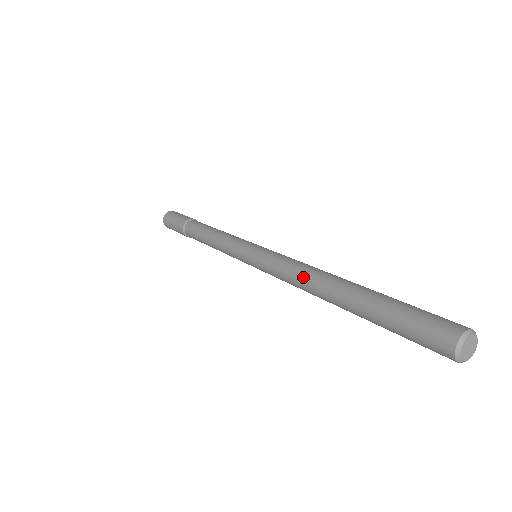
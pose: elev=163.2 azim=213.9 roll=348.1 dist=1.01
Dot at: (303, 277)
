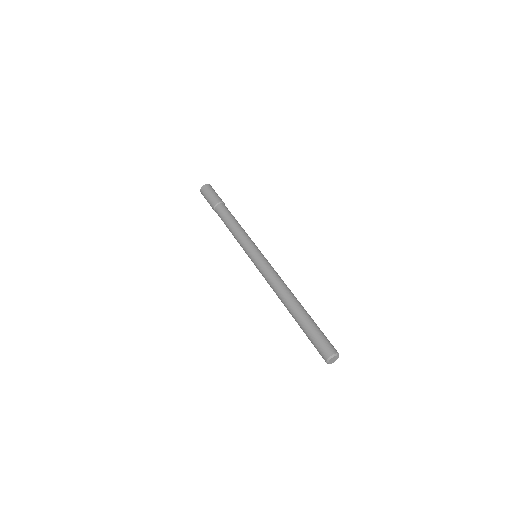
Dot at: (281, 286)
